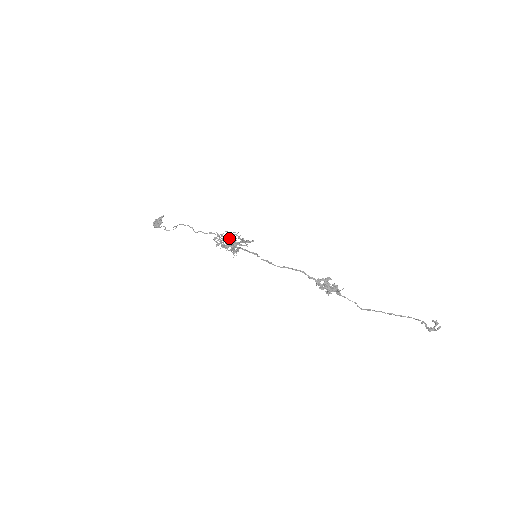
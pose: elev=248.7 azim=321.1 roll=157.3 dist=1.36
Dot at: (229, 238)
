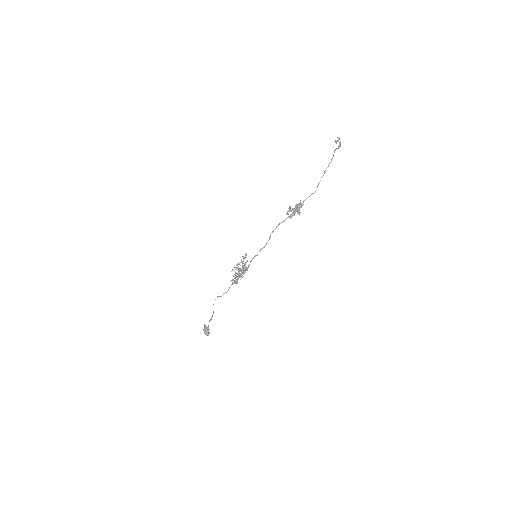
Dot at: occluded
